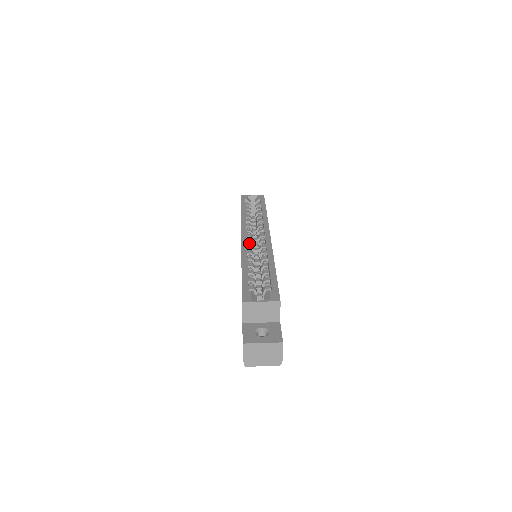
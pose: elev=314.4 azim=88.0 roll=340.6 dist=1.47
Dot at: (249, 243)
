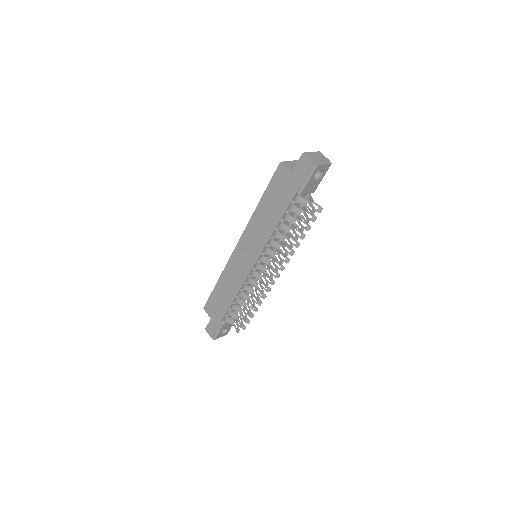
Dot at: occluded
